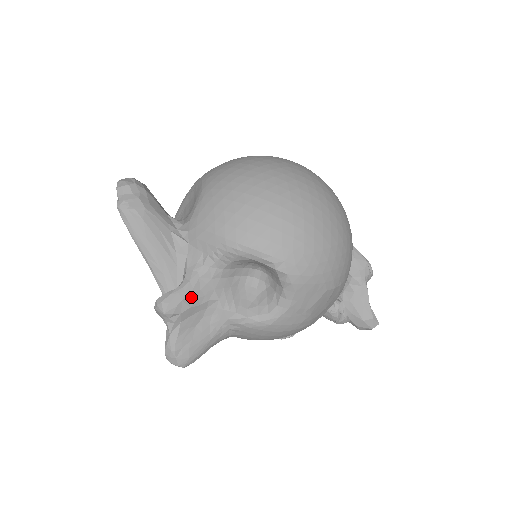
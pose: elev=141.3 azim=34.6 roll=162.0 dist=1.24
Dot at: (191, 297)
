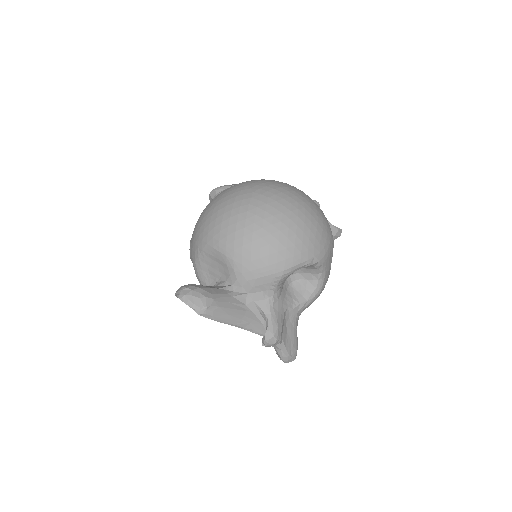
Dot at: (278, 321)
